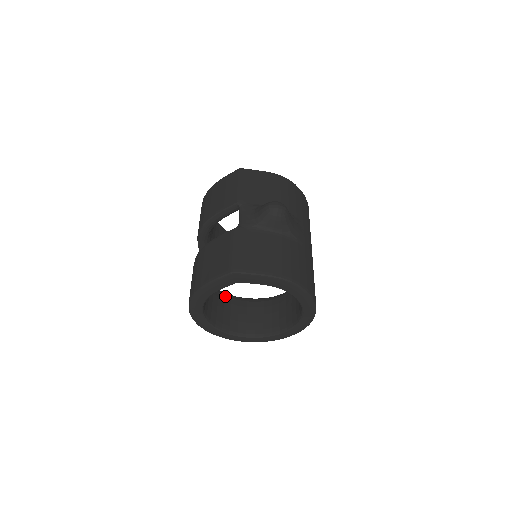
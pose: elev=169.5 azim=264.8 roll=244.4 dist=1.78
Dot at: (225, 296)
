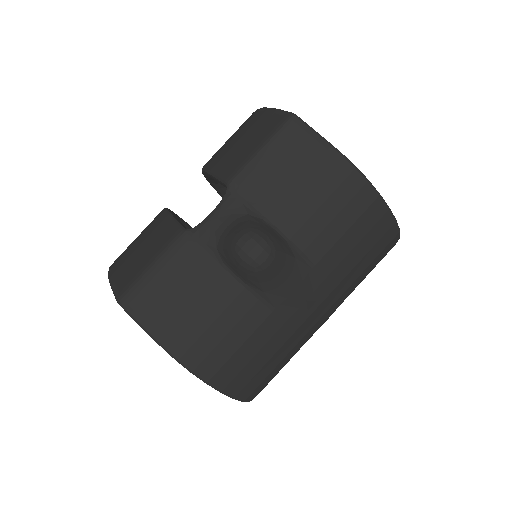
Dot at: occluded
